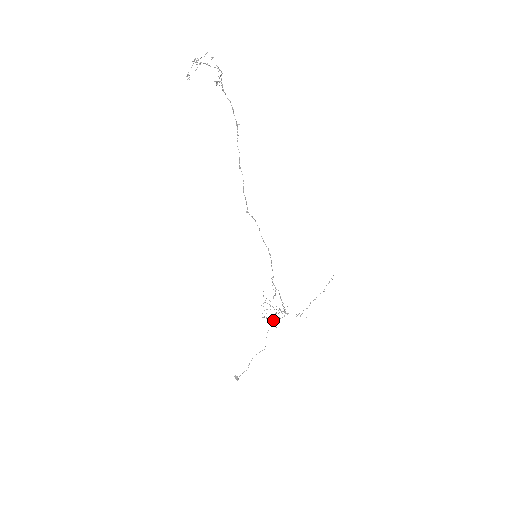
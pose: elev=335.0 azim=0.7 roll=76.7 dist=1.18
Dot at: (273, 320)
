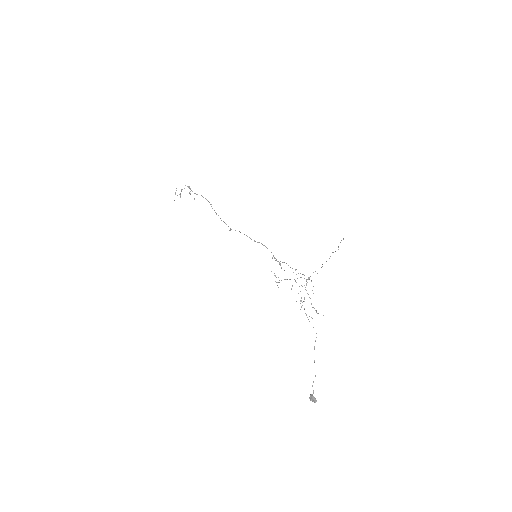
Dot at: (314, 308)
